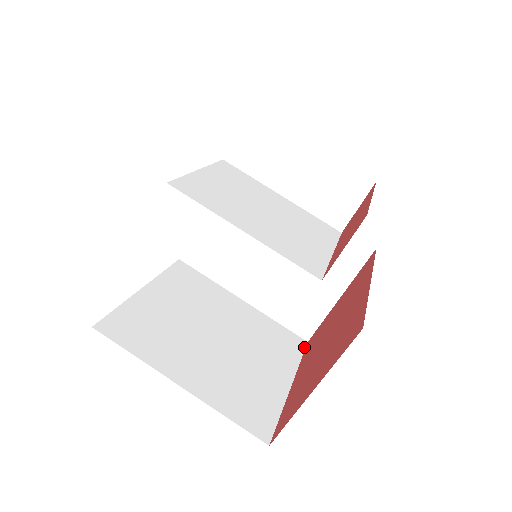
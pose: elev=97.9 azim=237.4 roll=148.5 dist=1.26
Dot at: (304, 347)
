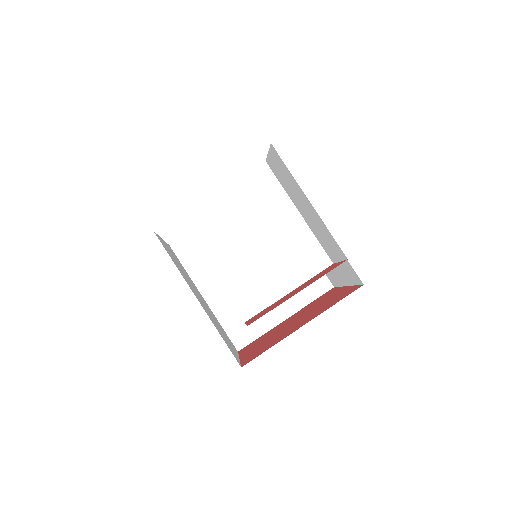
Dot at: (326, 291)
